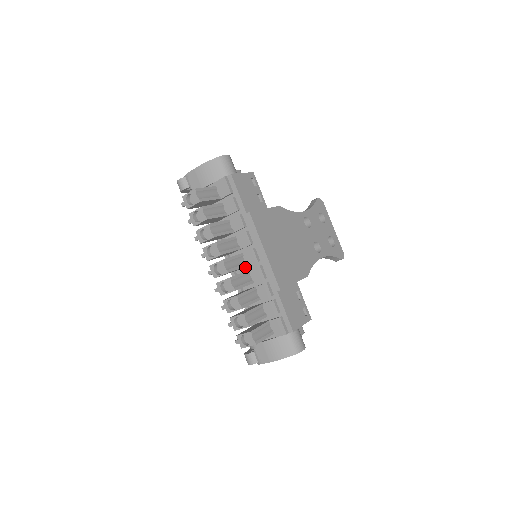
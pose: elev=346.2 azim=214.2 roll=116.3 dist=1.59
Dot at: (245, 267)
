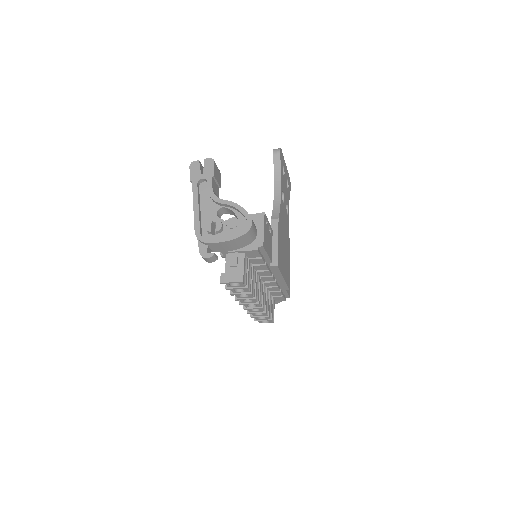
Dot at: occluded
